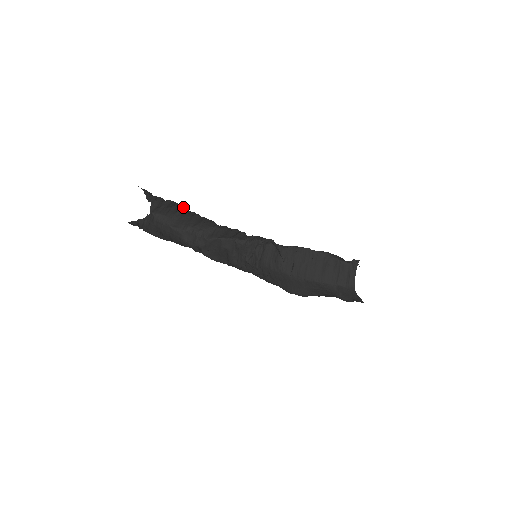
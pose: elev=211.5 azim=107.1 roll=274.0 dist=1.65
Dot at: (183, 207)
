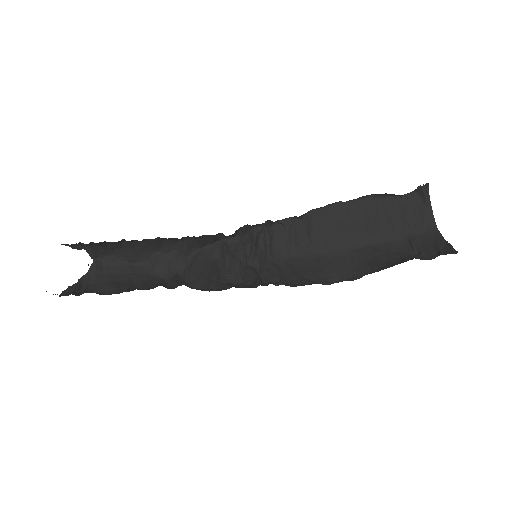
Dot at: occluded
